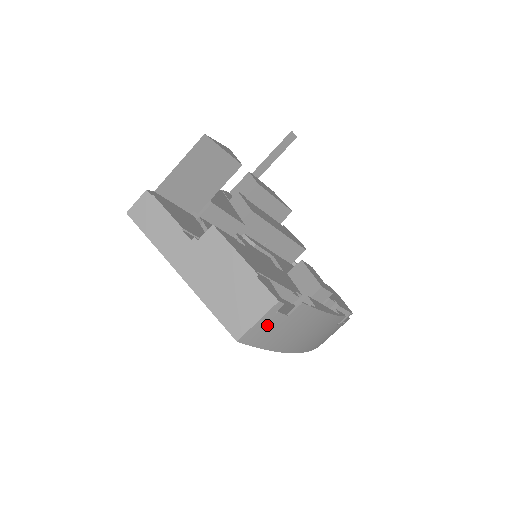
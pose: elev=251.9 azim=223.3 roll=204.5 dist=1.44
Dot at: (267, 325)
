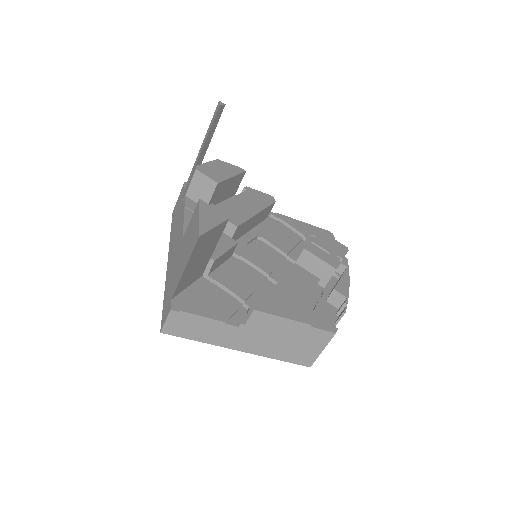
Dot at: occluded
